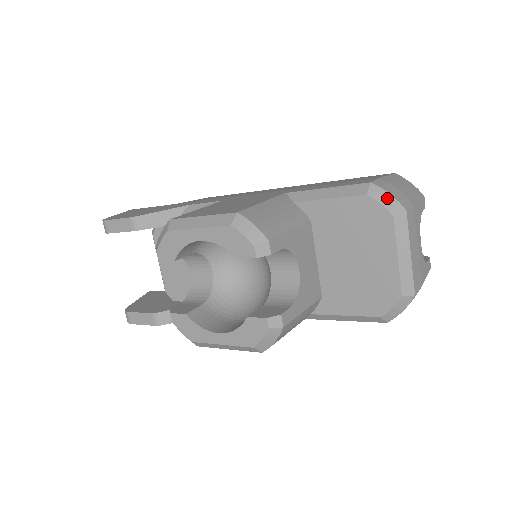
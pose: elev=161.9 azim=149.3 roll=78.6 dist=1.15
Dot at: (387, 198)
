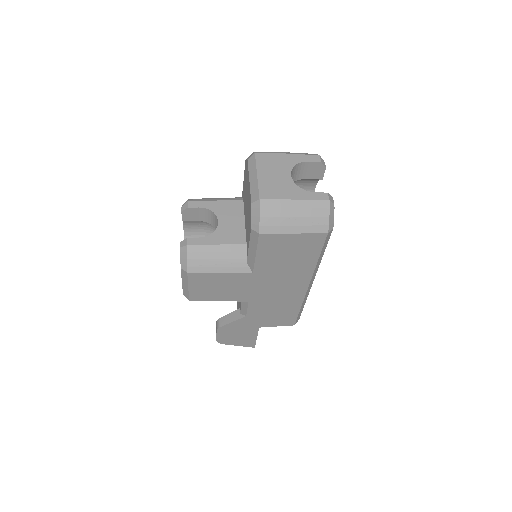
Dot at: occluded
